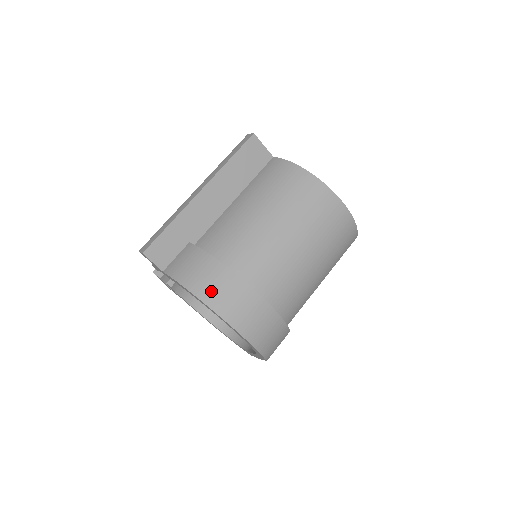
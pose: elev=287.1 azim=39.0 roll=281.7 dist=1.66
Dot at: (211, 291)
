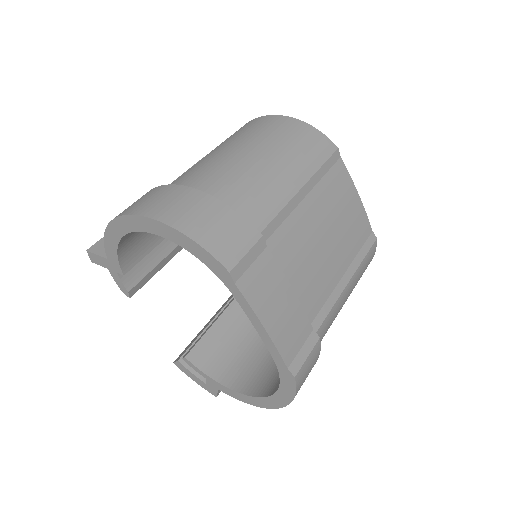
Dot at: (124, 210)
